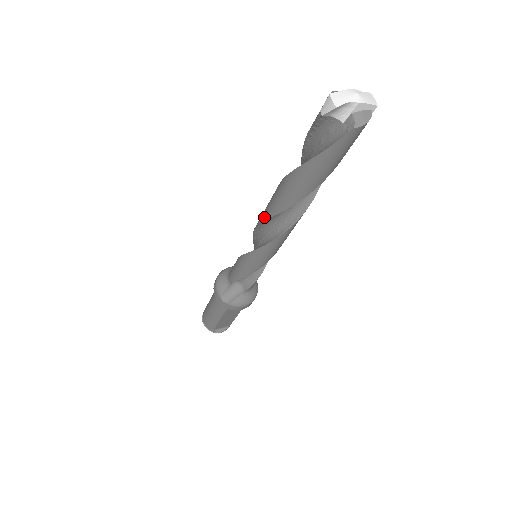
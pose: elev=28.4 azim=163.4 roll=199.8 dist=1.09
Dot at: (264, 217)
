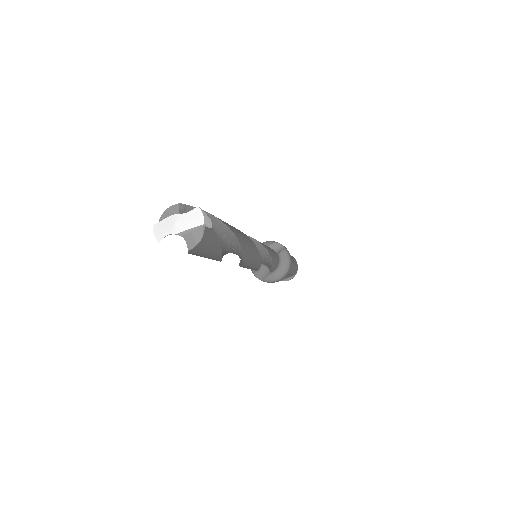
Dot at: occluded
